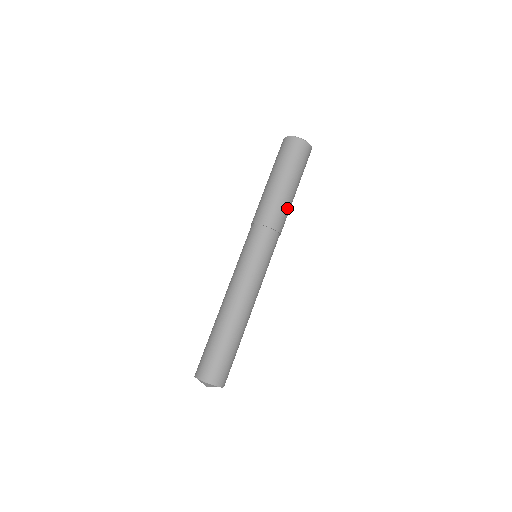
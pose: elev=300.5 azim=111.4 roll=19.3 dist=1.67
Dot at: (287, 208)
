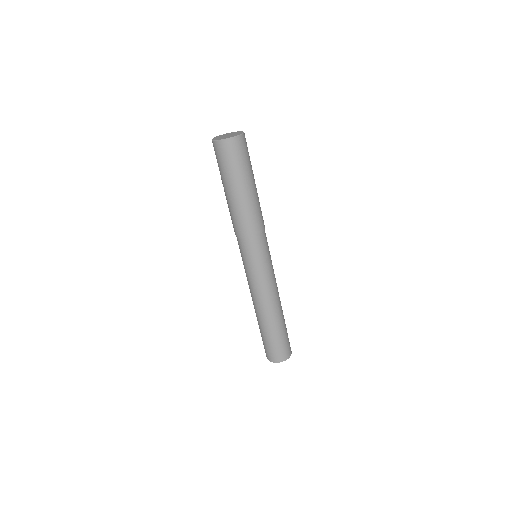
Dot at: (259, 205)
